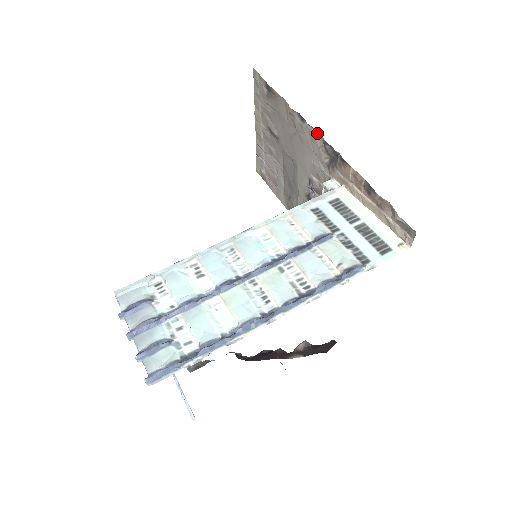
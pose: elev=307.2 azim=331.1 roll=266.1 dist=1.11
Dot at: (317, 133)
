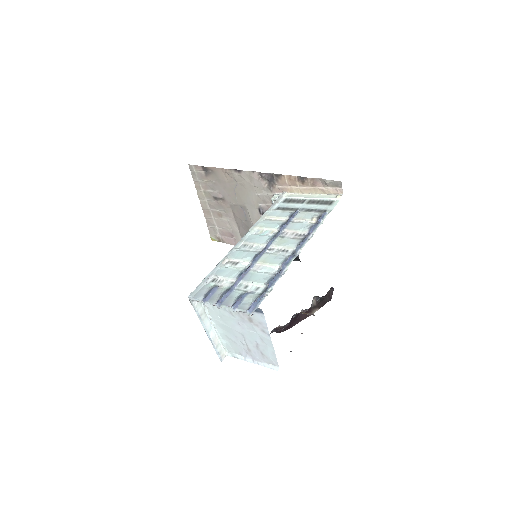
Dot at: (253, 172)
